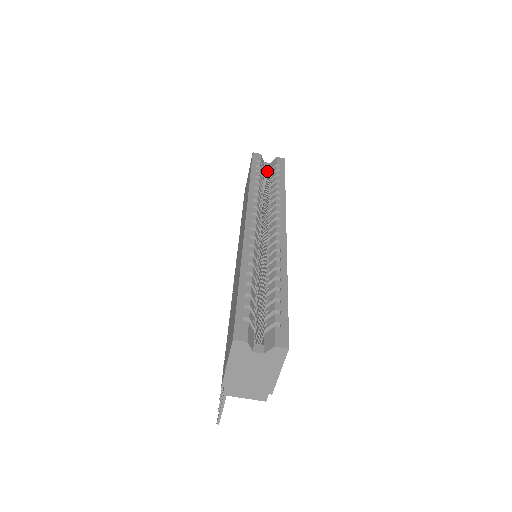
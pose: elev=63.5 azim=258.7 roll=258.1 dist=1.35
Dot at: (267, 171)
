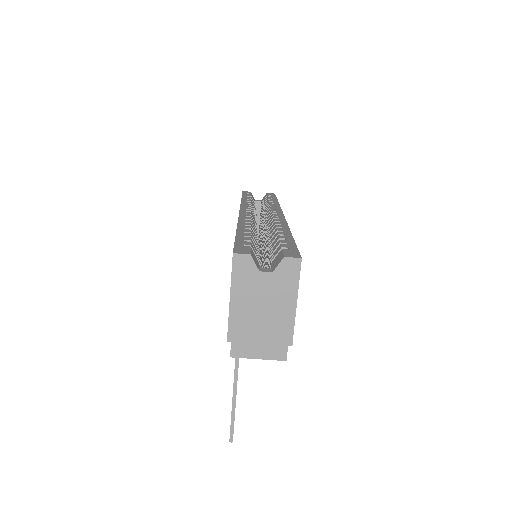
Dot at: (259, 207)
